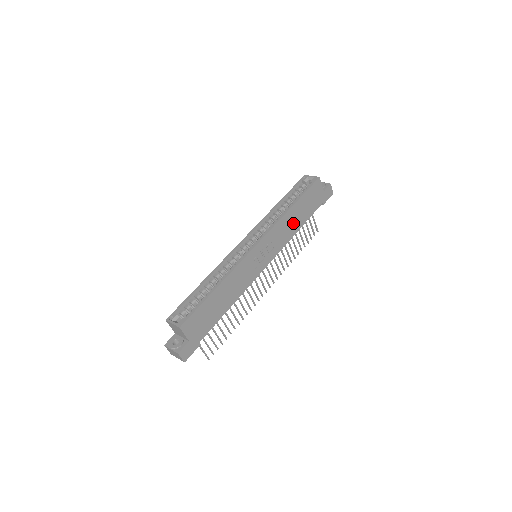
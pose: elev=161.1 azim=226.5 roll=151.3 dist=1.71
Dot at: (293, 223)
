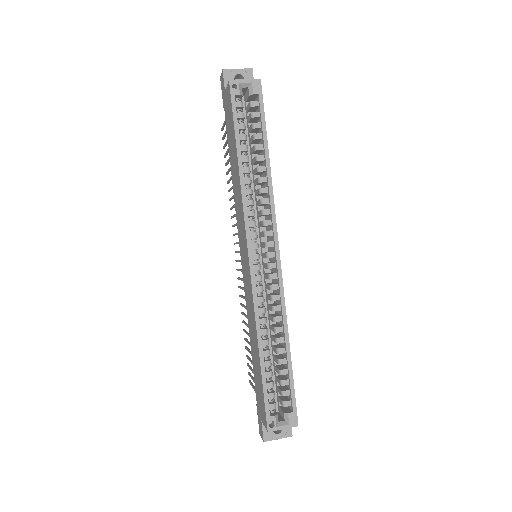
Dot at: occluded
